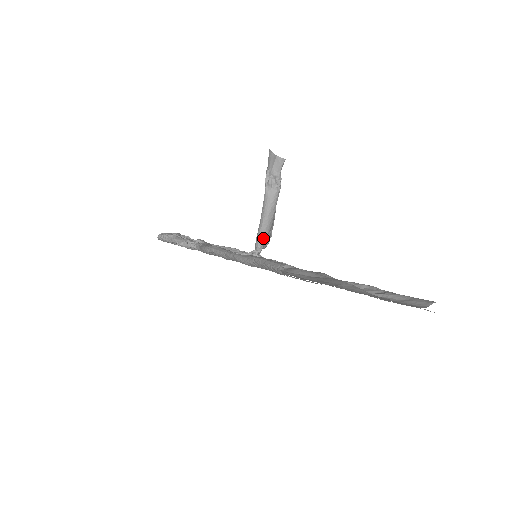
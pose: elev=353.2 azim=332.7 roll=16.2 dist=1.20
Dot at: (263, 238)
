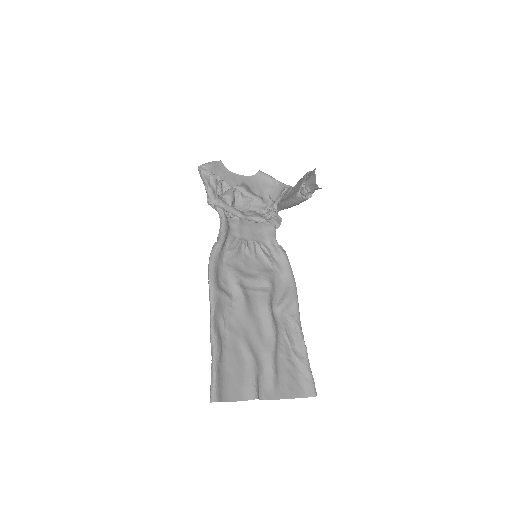
Dot at: (283, 209)
